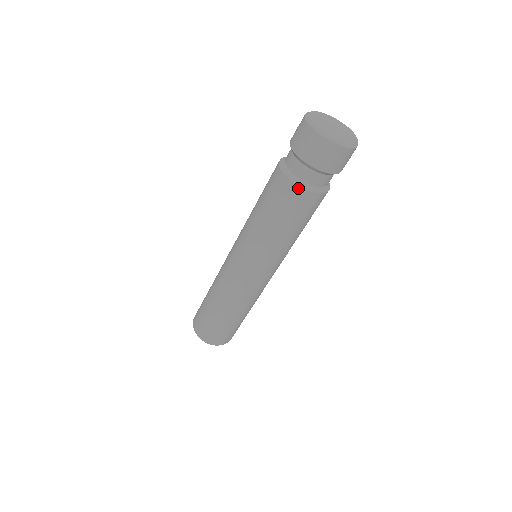
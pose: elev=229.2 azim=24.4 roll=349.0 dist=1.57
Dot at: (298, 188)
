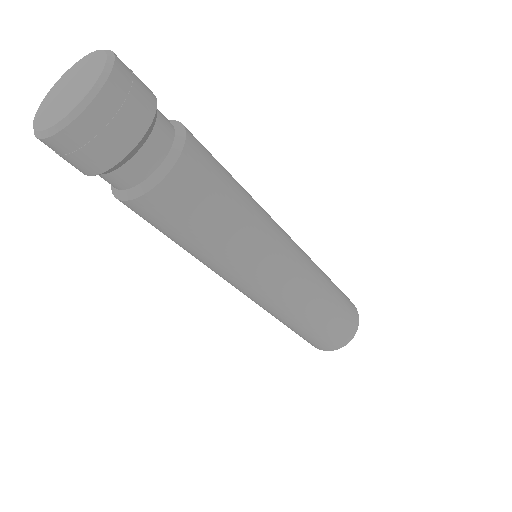
Dot at: occluded
